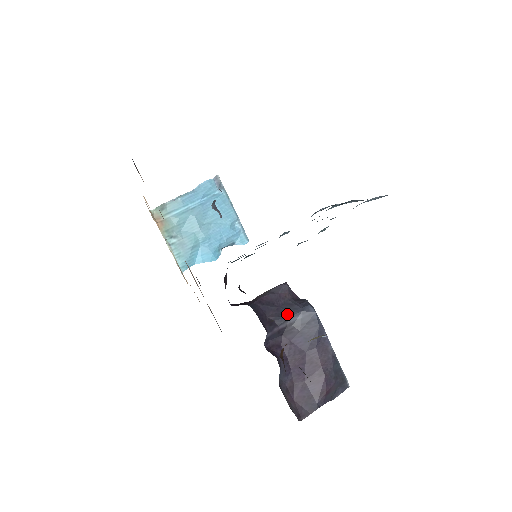
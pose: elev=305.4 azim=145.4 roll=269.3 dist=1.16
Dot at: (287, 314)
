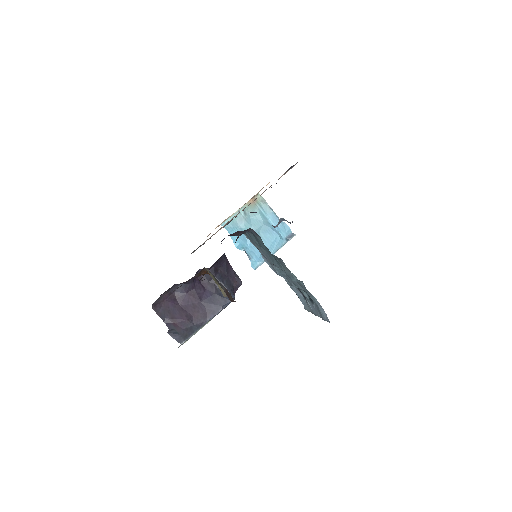
Dot at: (224, 282)
